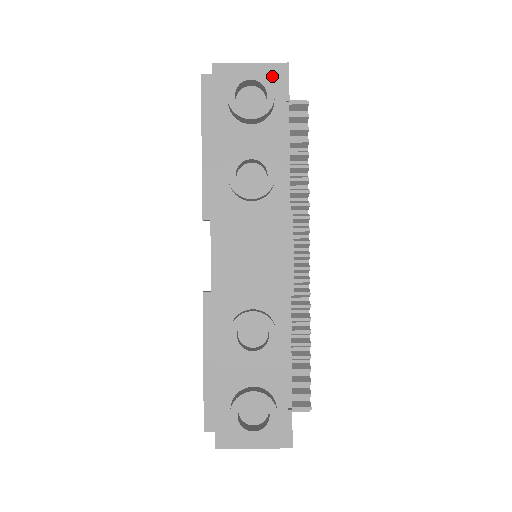
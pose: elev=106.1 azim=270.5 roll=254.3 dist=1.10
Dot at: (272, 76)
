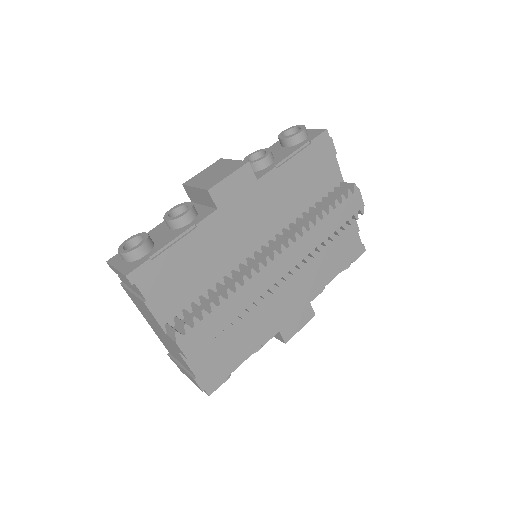
Dot at: (314, 133)
